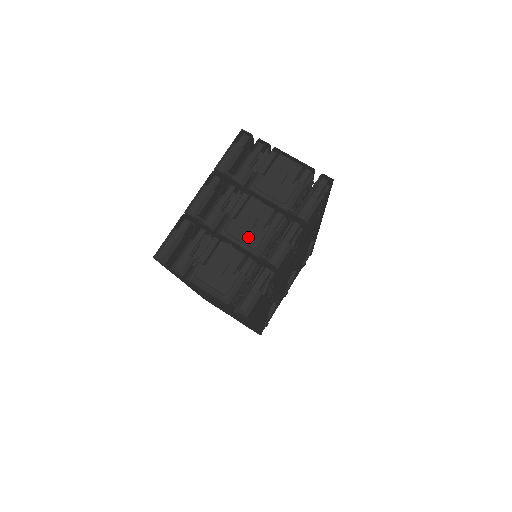
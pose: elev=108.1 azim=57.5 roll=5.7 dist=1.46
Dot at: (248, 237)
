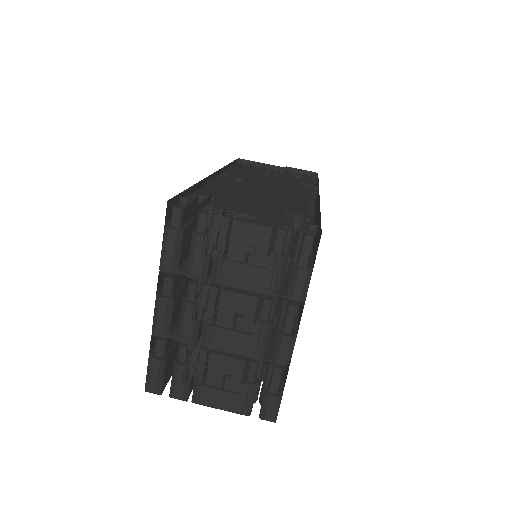
Dot at: (240, 342)
